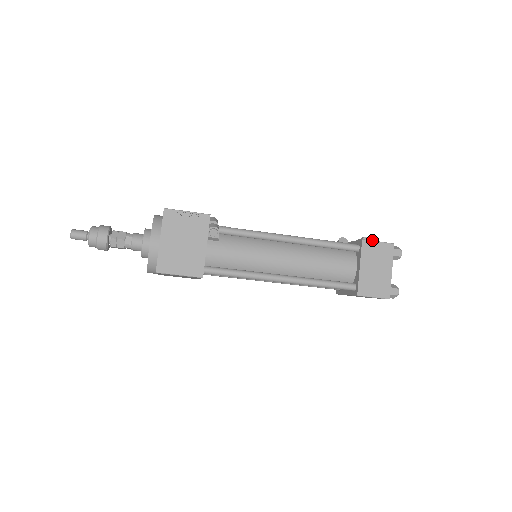
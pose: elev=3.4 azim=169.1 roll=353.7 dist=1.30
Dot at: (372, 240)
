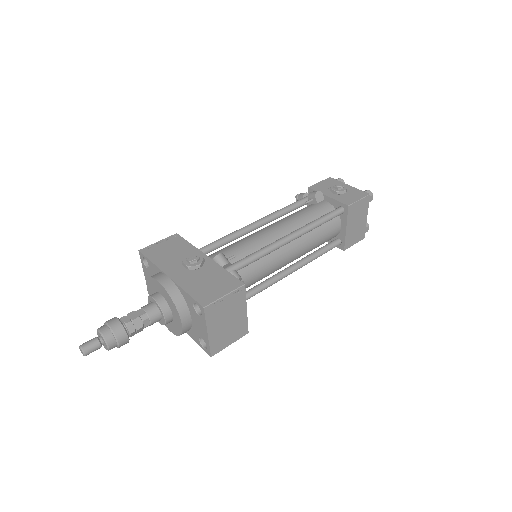
Dot at: (346, 189)
